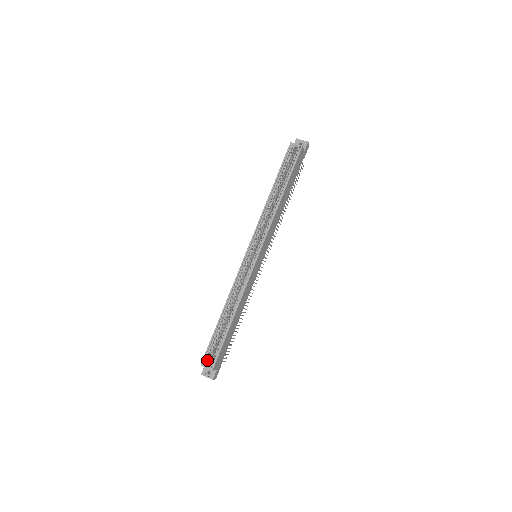
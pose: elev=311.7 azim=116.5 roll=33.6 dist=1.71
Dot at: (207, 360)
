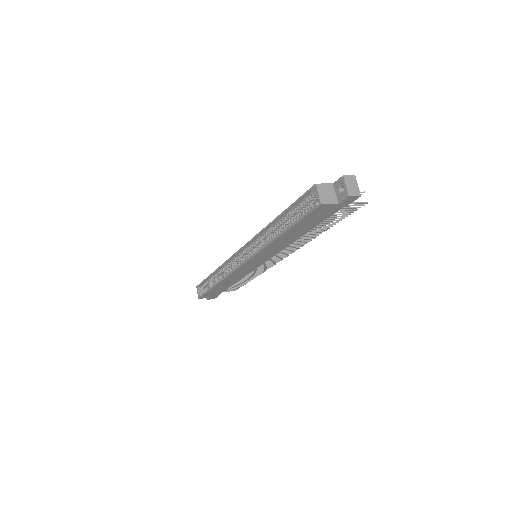
Dot at: (201, 288)
